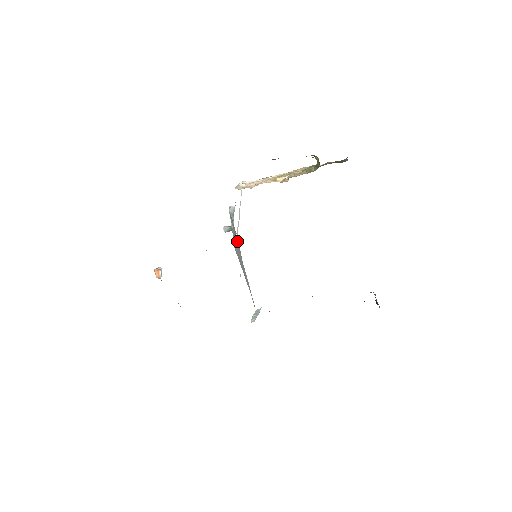
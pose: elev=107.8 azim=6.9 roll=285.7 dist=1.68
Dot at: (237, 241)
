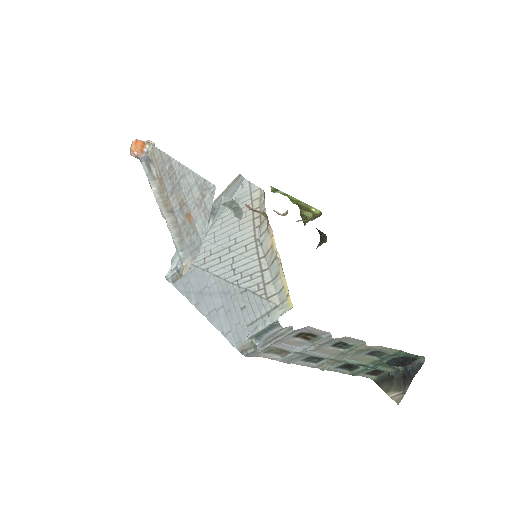
Dot at: (249, 212)
